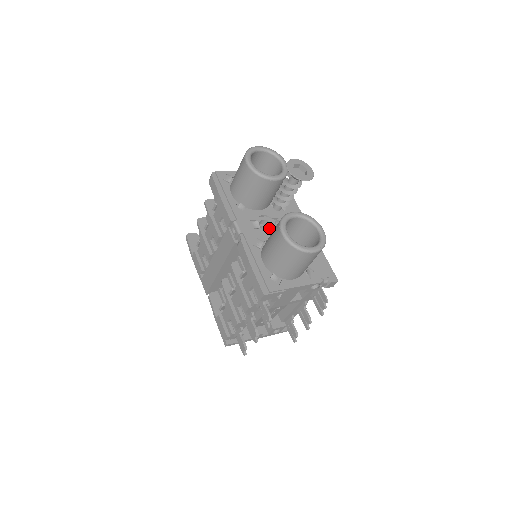
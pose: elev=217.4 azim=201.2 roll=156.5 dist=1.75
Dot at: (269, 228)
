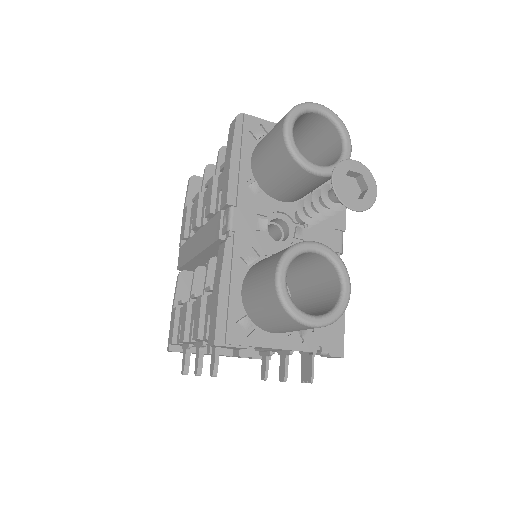
Dot at: (284, 233)
